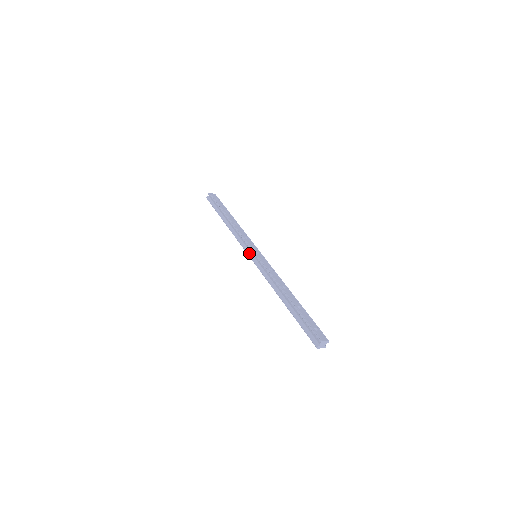
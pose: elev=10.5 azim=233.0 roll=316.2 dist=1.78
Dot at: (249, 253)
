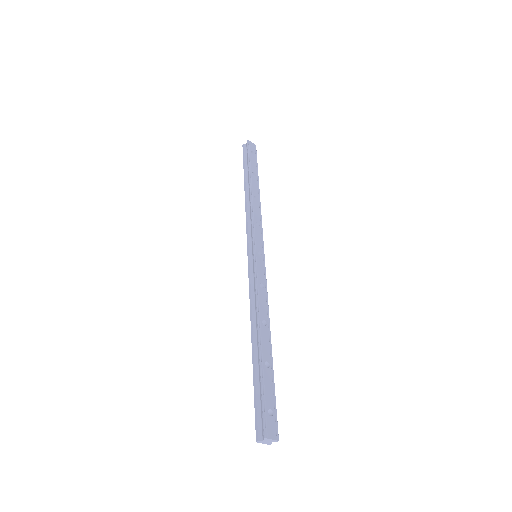
Dot at: (249, 248)
